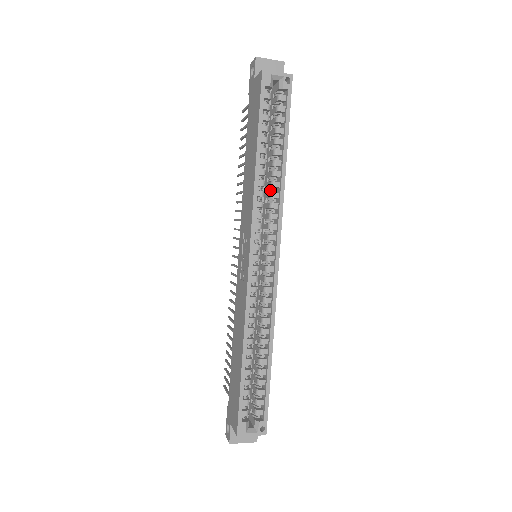
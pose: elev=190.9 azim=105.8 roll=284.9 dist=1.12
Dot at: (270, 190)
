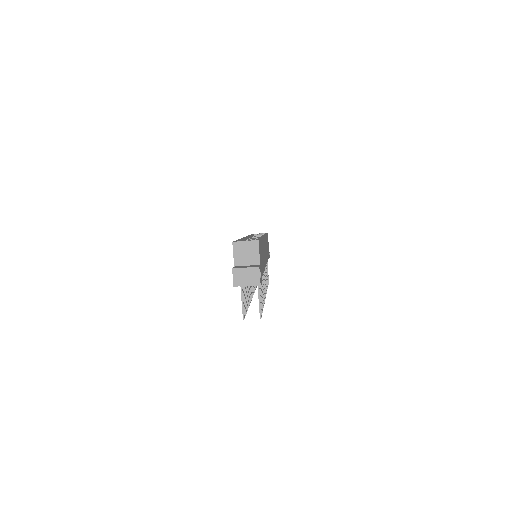
Dot at: occluded
